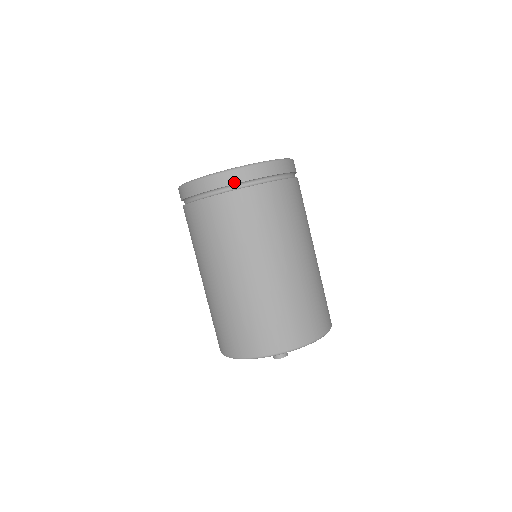
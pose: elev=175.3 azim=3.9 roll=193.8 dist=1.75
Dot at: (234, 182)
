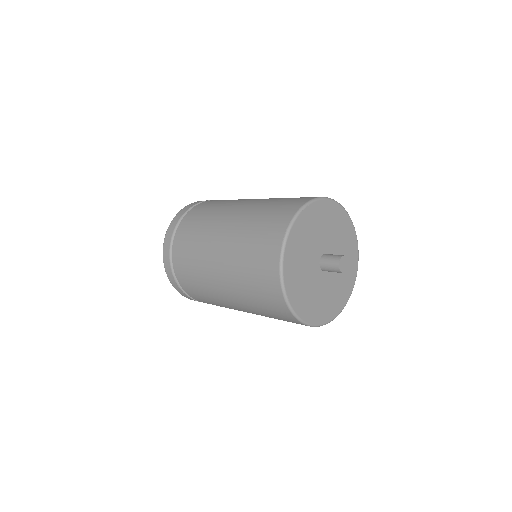
Dot at: (177, 221)
